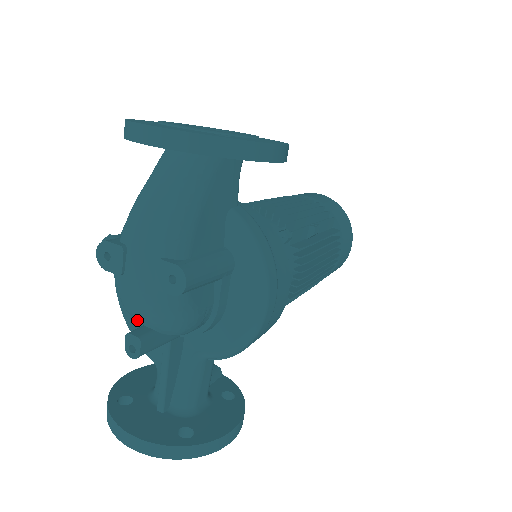
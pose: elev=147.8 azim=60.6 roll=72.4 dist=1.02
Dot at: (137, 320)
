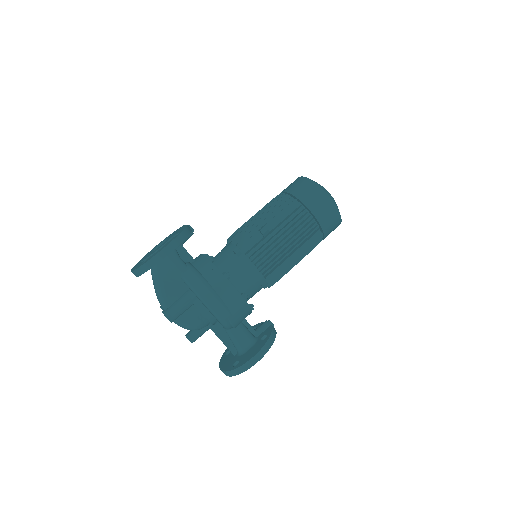
Dot at: occluded
